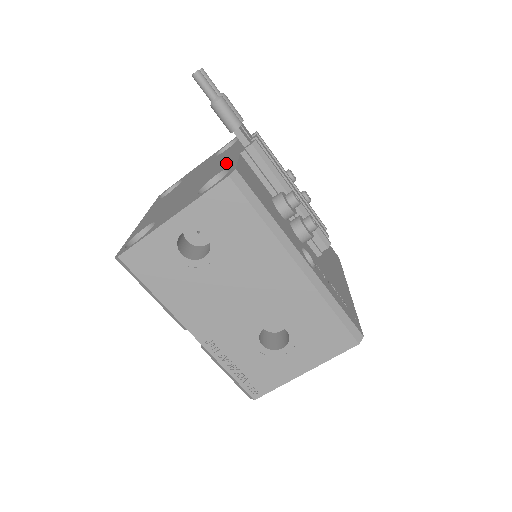
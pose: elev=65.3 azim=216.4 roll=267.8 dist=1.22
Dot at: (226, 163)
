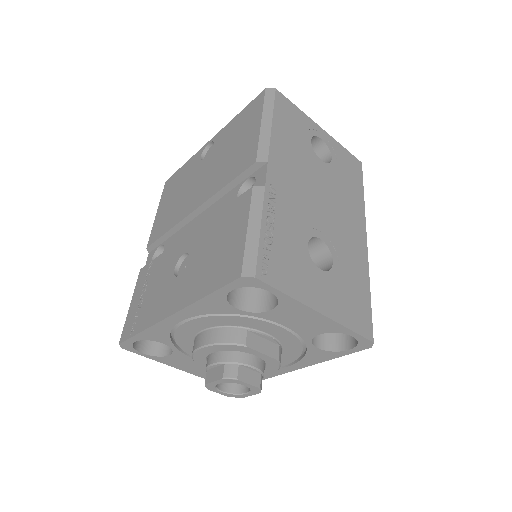
Dot at: occluded
